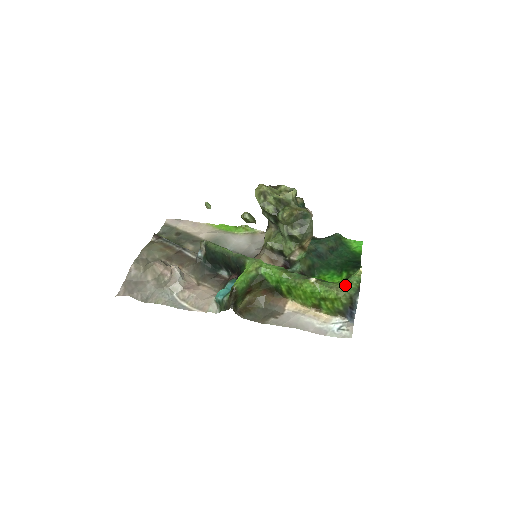
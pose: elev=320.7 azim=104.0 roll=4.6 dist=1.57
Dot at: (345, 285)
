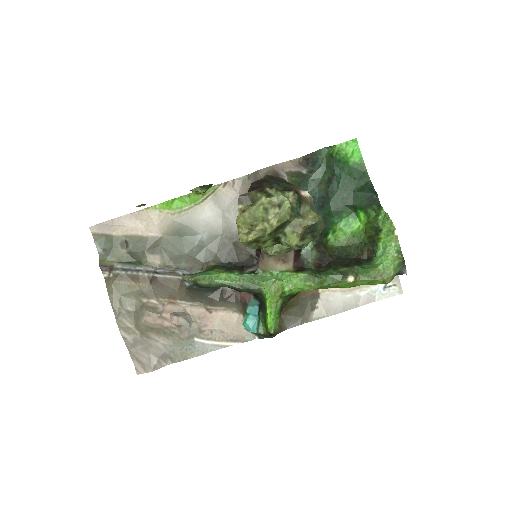
Dot at: (388, 268)
